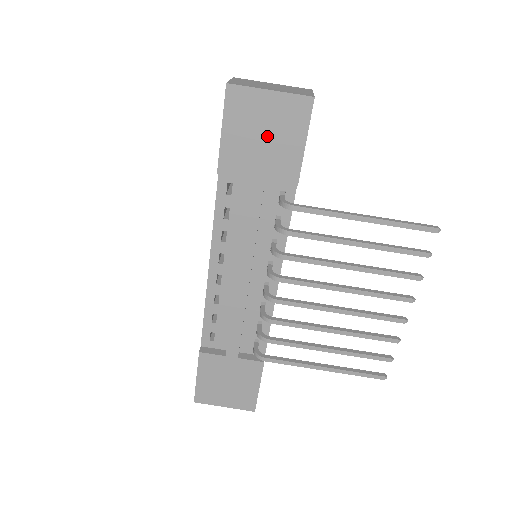
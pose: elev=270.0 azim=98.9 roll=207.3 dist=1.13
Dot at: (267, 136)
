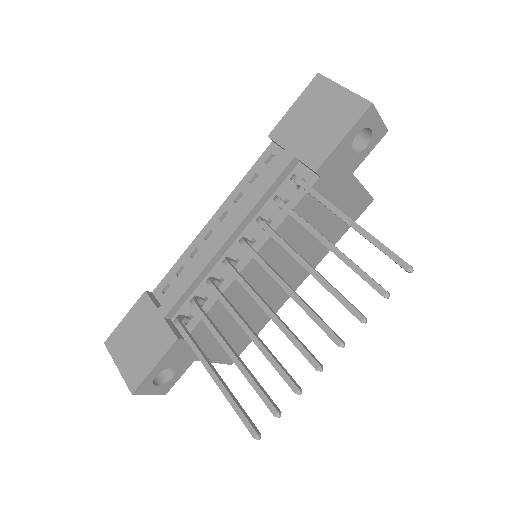
Dot at: (320, 121)
